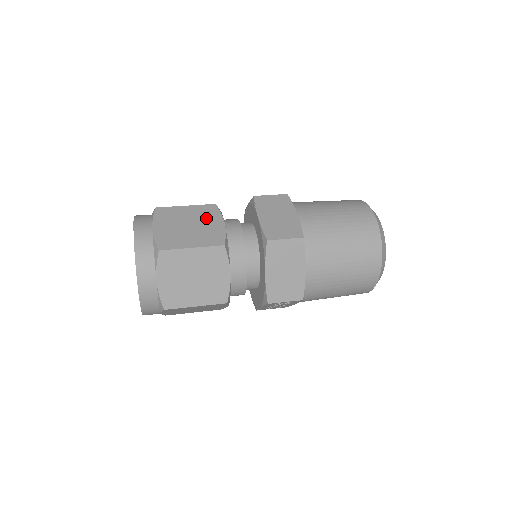
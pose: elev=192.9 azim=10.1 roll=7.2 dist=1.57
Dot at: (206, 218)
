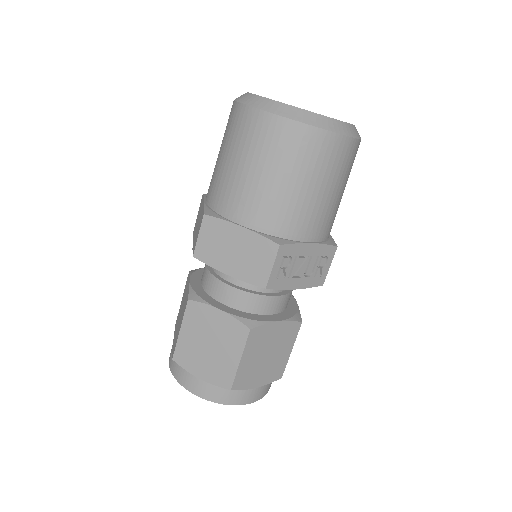
Dot at: (185, 292)
